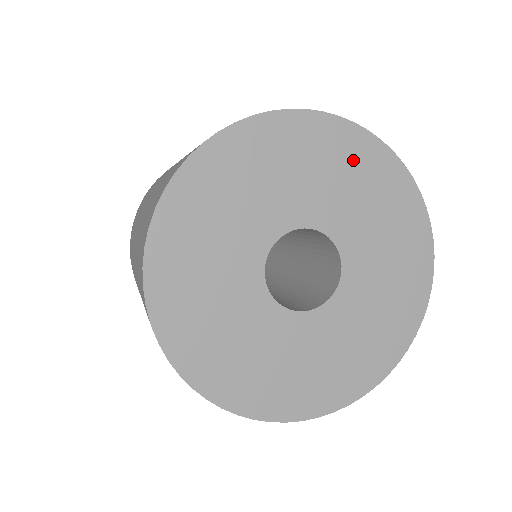
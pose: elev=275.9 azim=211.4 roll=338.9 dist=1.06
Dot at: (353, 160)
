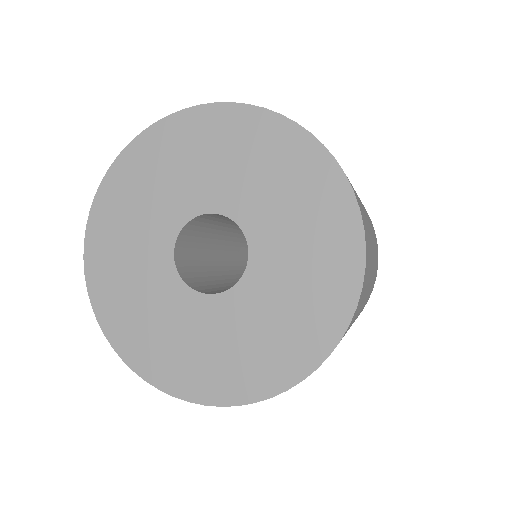
Dot at: (274, 151)
